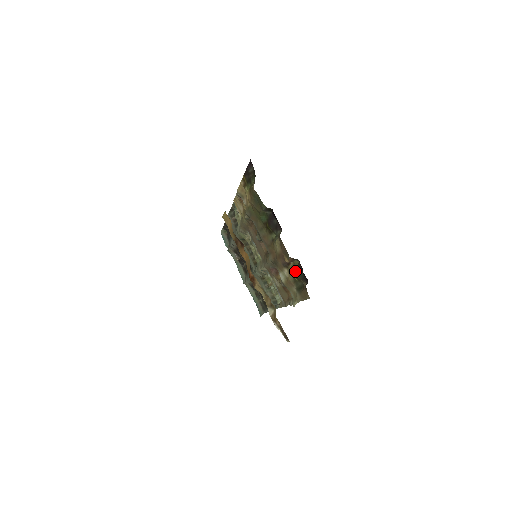
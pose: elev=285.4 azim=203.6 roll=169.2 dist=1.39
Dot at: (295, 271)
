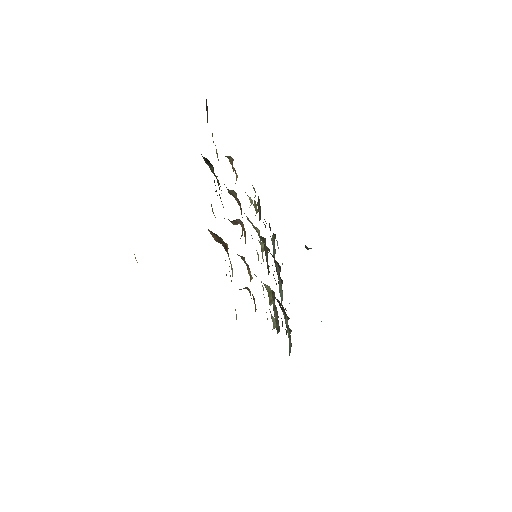
Dot at: occluded
